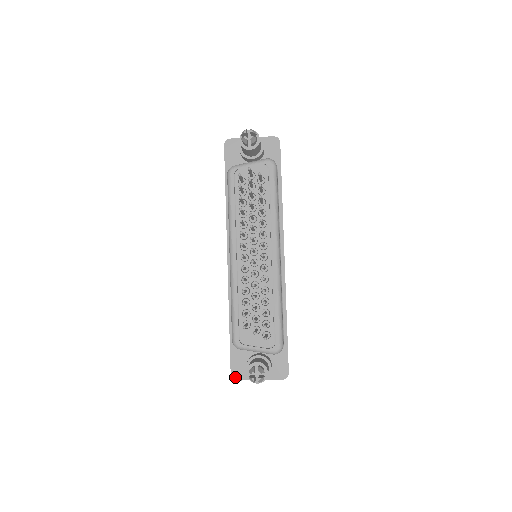
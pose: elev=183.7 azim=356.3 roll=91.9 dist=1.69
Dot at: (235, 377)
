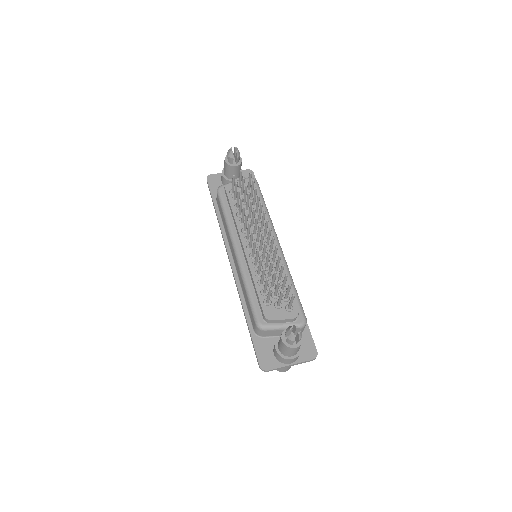
Dot at: (265, 367)
